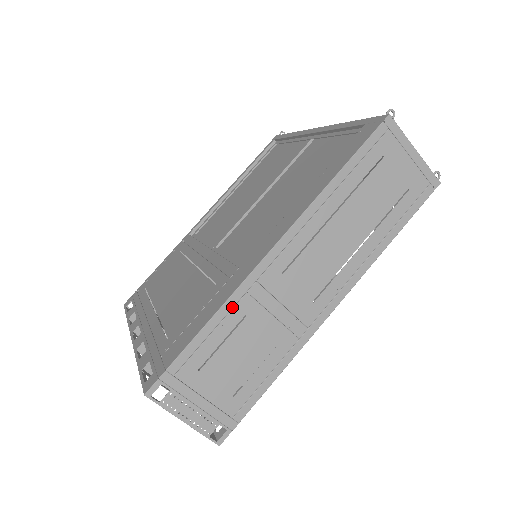
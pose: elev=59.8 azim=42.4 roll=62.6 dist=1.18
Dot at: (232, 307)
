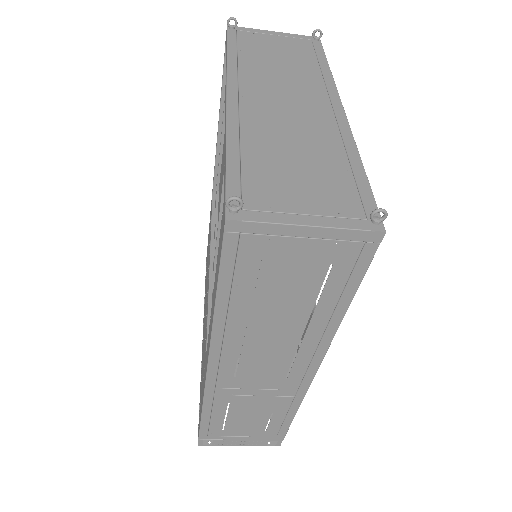
Dot at: (211, 404)
